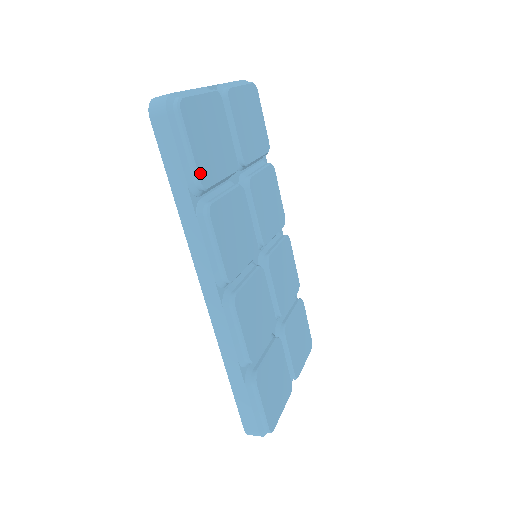
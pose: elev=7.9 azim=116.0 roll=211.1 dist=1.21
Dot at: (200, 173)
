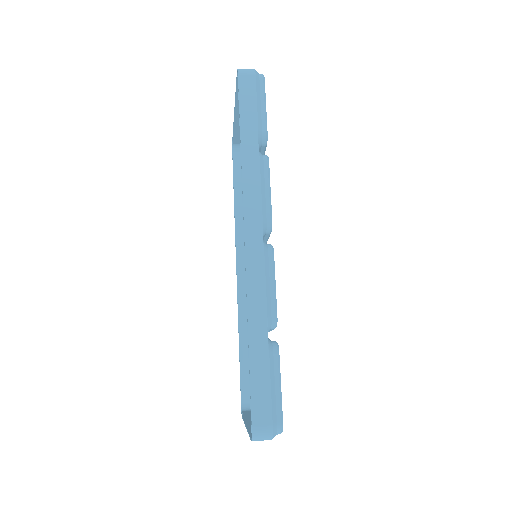
Dot at: occluded
